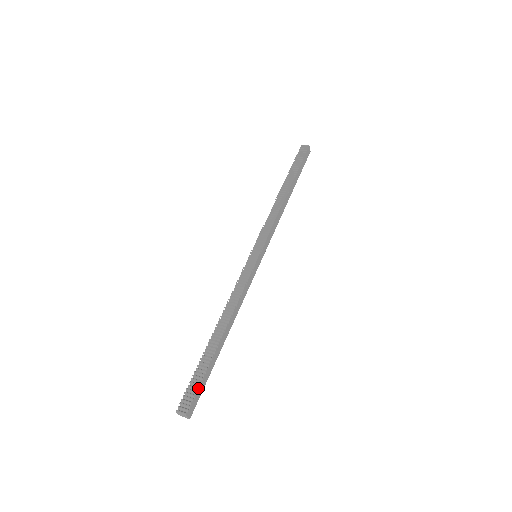
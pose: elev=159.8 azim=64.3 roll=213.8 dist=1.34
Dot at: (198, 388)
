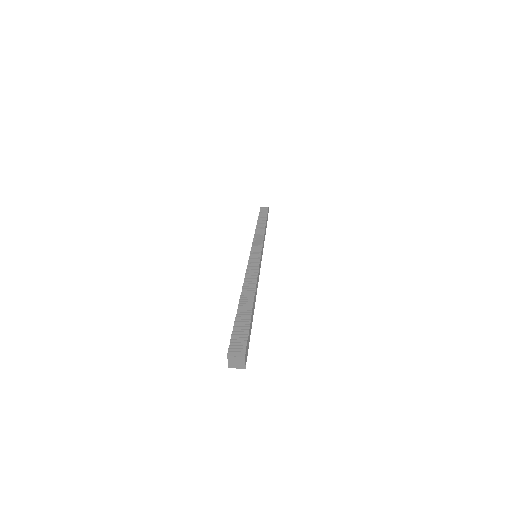
Dot at: (248, 333)
